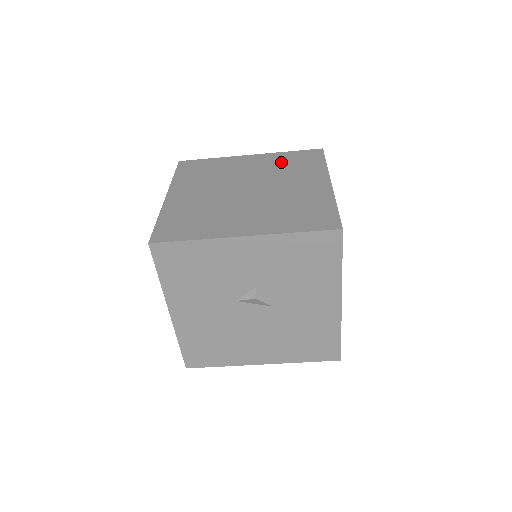
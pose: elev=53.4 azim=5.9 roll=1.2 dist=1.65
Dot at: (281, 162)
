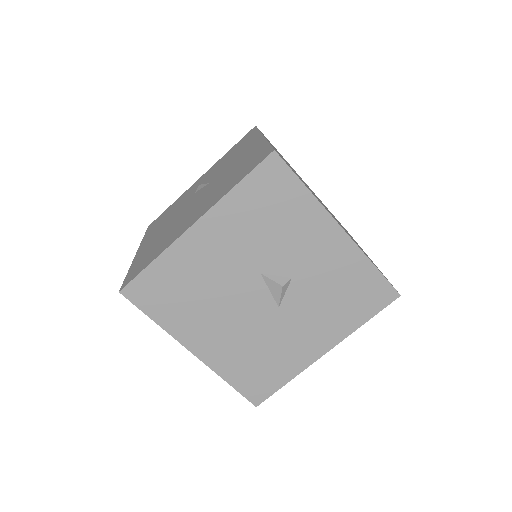
Dot at: occluded
